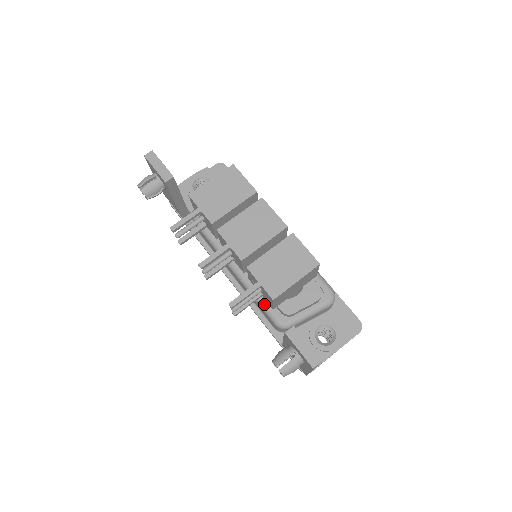
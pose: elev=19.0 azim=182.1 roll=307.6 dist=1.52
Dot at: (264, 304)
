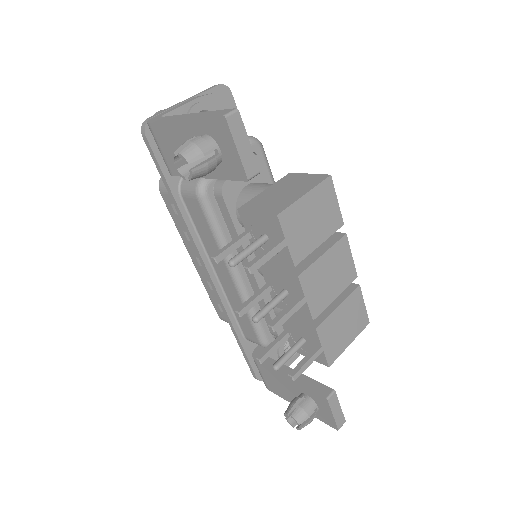
Dot at: (259, 323)
